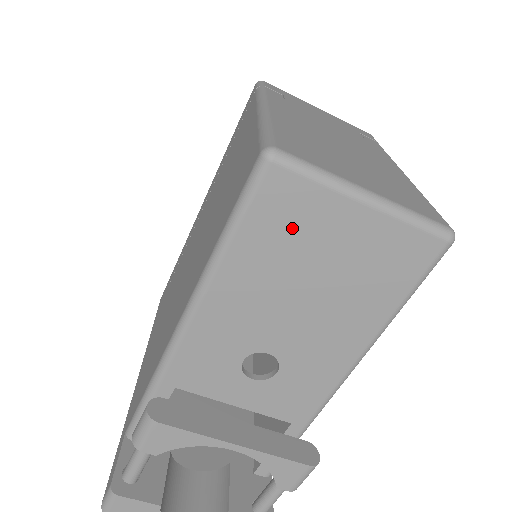
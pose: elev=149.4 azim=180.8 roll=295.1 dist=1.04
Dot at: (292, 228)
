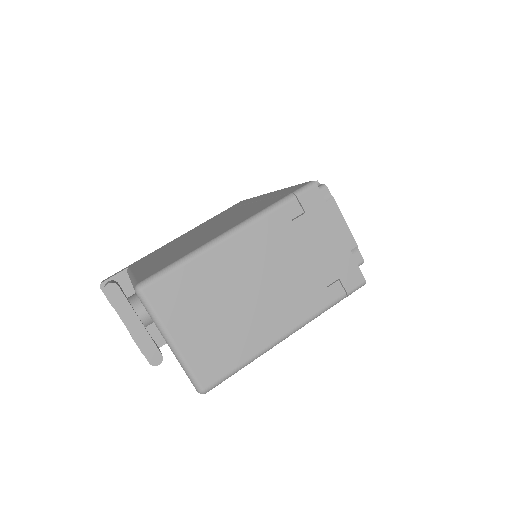
Dot at: occluded
